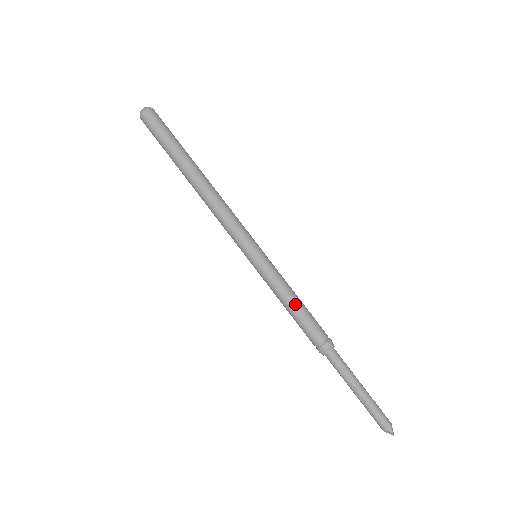
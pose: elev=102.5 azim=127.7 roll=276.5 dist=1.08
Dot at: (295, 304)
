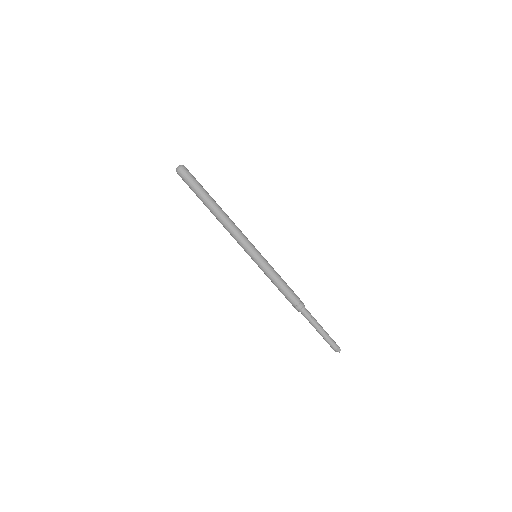
Dot at: (284, 281)
